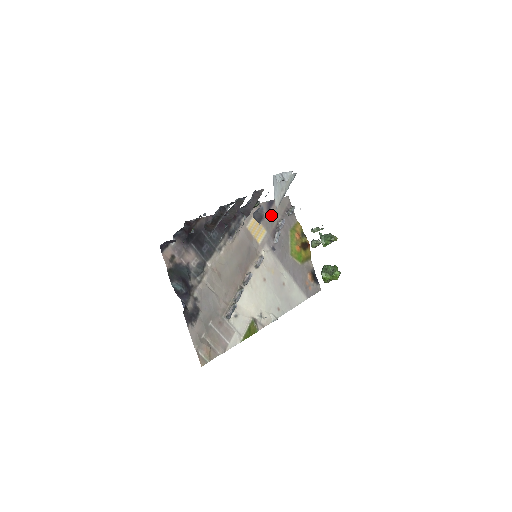
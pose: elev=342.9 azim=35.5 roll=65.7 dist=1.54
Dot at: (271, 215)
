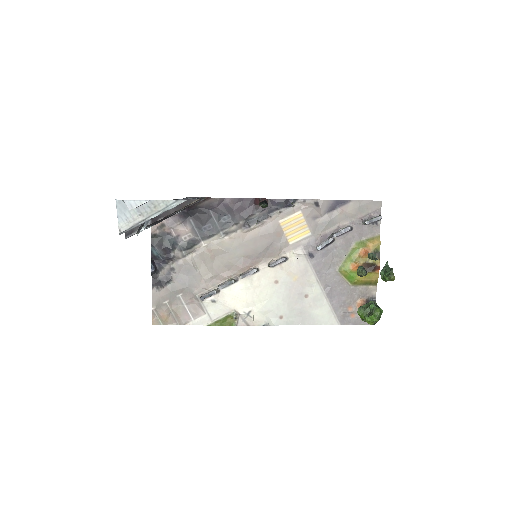
Dot at: (331, 217)
